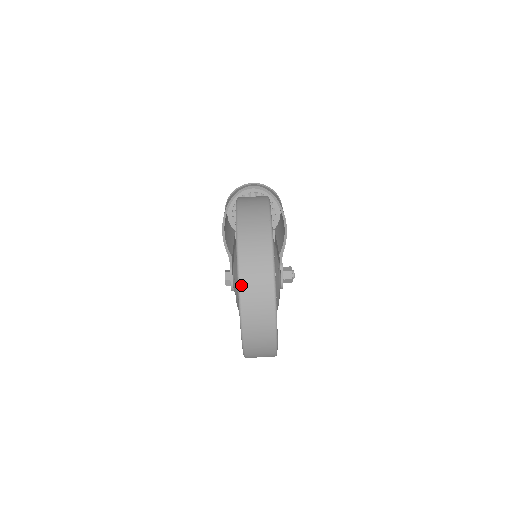
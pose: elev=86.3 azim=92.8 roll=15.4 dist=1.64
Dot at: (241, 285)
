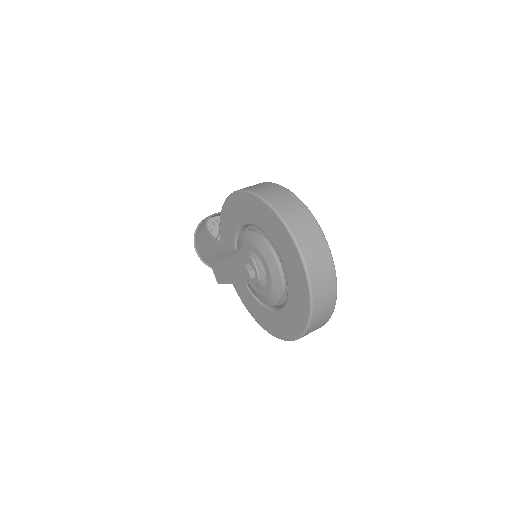
Dot at: (291, 229)
